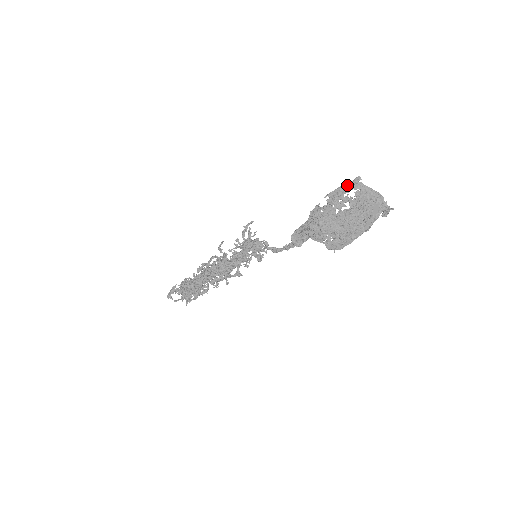
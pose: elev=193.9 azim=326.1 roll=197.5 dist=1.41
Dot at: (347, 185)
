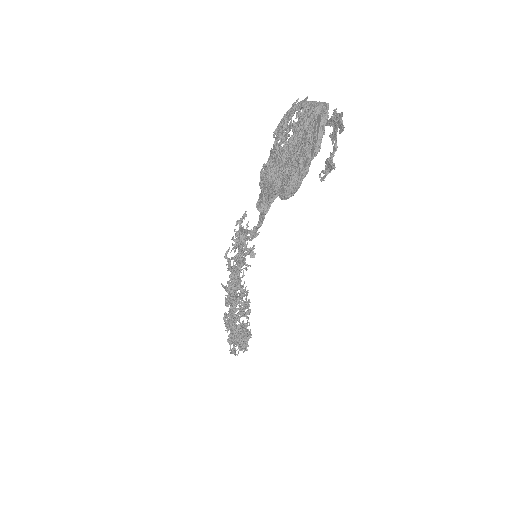
Dot at: (289, 110)
